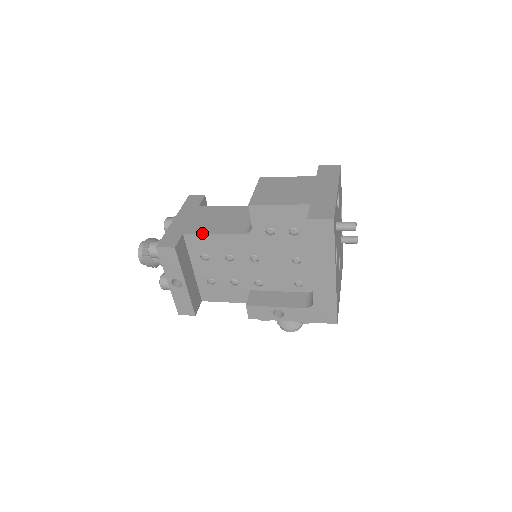
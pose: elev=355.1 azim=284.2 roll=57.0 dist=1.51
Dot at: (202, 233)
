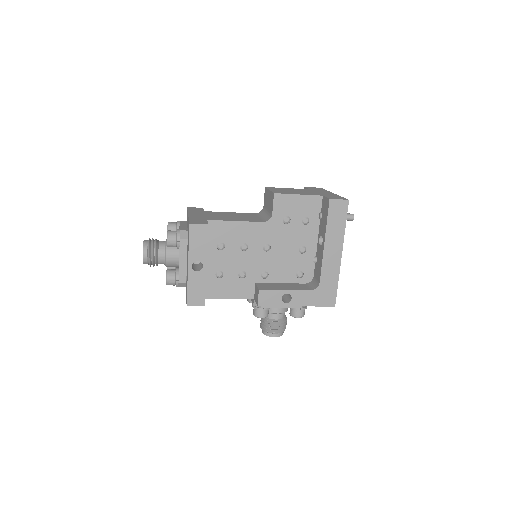
Dot at: (225, 220)
